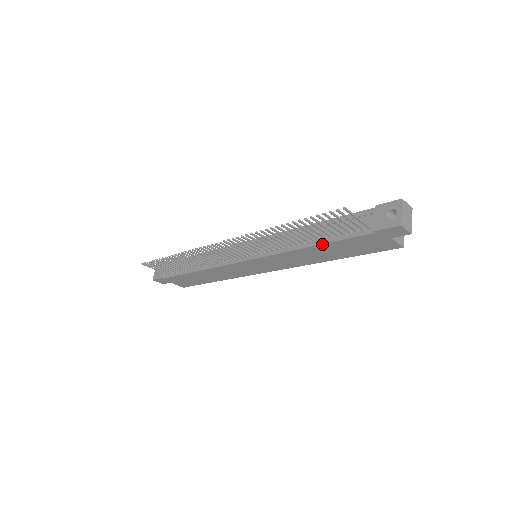
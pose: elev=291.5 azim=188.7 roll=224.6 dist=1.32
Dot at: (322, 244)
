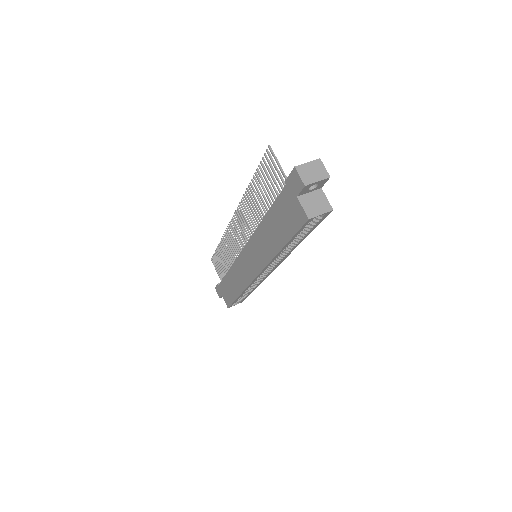
Dot at: (268, 212)
